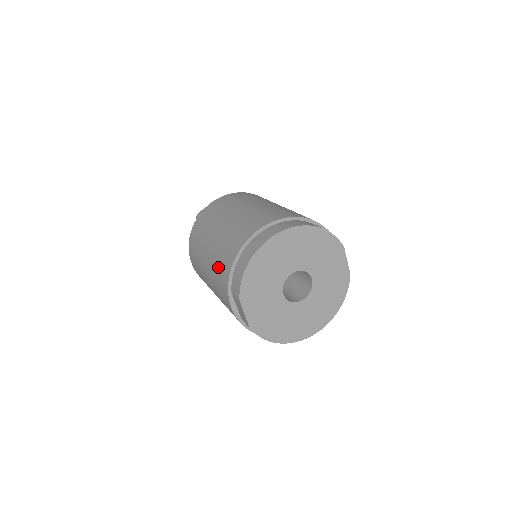
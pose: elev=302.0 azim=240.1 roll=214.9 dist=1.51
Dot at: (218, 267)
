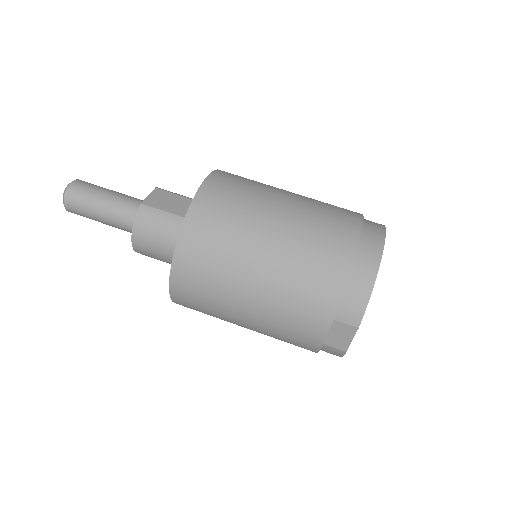
Dot at: (302, 290)
